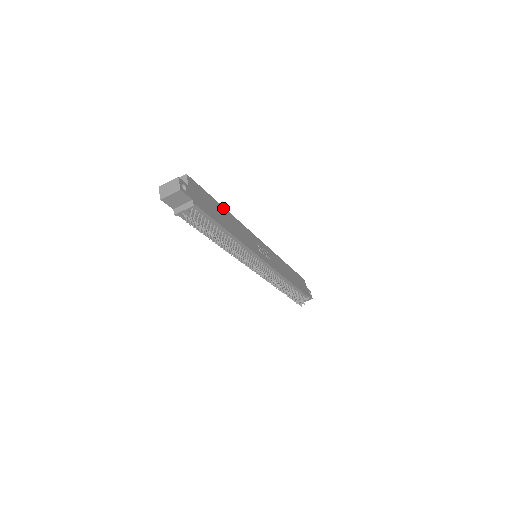
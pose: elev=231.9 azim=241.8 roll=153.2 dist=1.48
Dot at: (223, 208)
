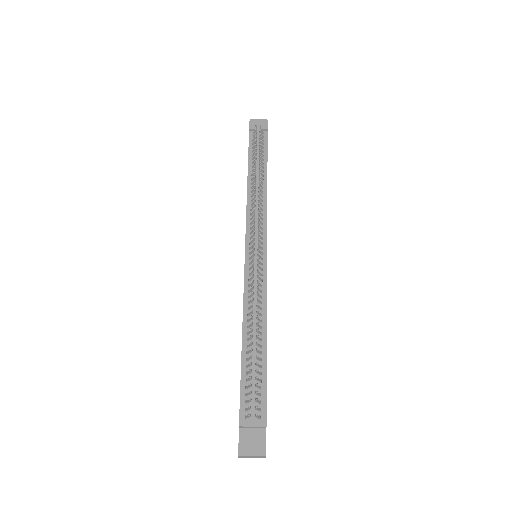
Dot at: occluded
